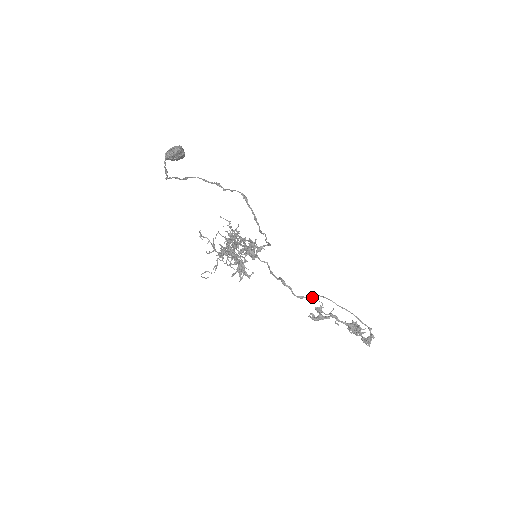
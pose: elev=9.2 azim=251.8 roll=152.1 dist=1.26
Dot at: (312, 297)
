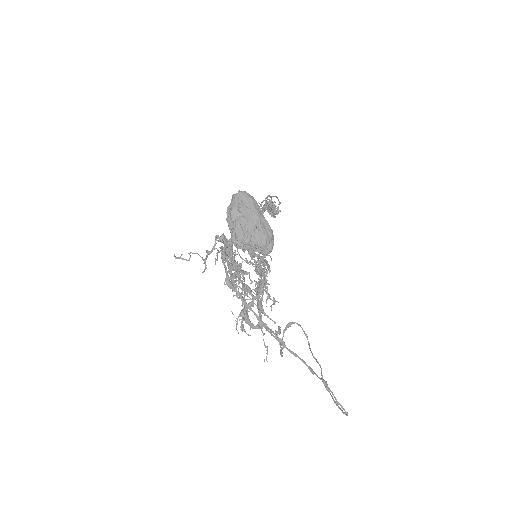
Dot at: occluded
